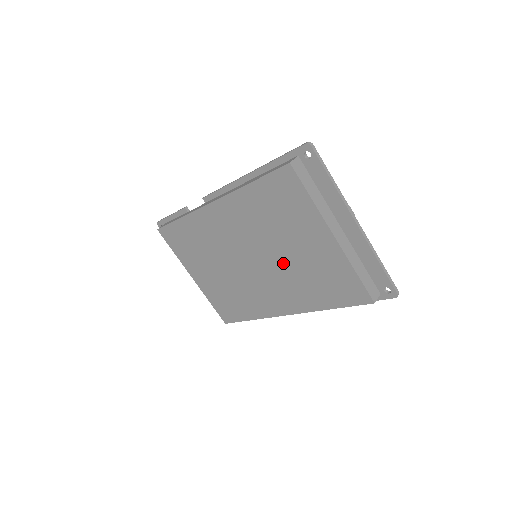
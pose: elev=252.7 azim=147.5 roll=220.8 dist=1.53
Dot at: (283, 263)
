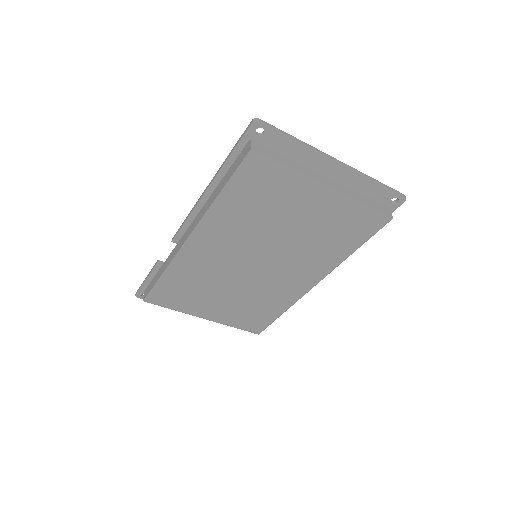
Dot at: (289, 243)
